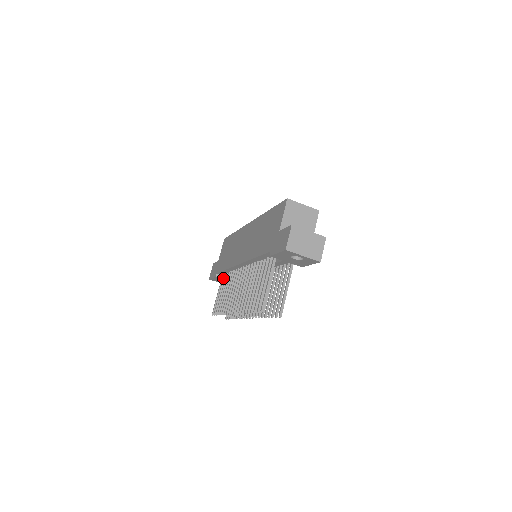
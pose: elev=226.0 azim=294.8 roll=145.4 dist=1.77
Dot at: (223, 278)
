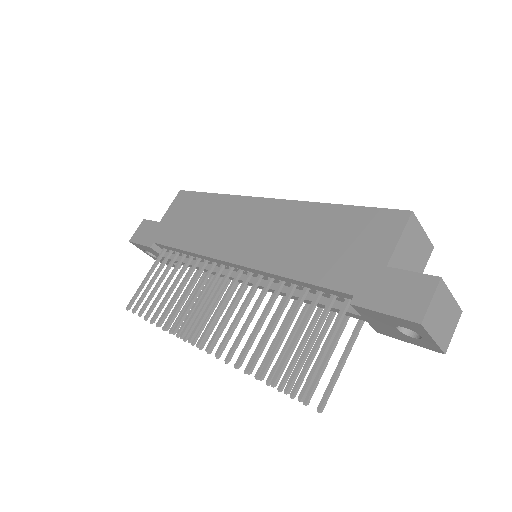
Dot at: (166, 256)
